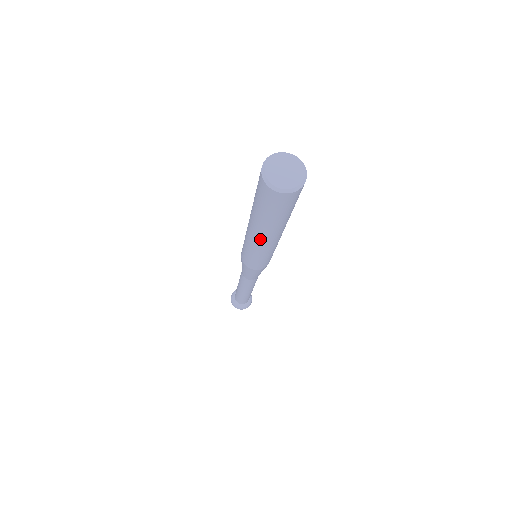
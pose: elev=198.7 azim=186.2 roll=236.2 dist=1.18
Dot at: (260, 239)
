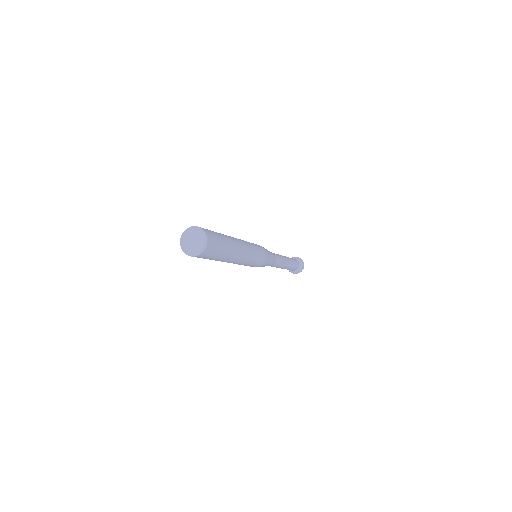
Dot at: occluded
